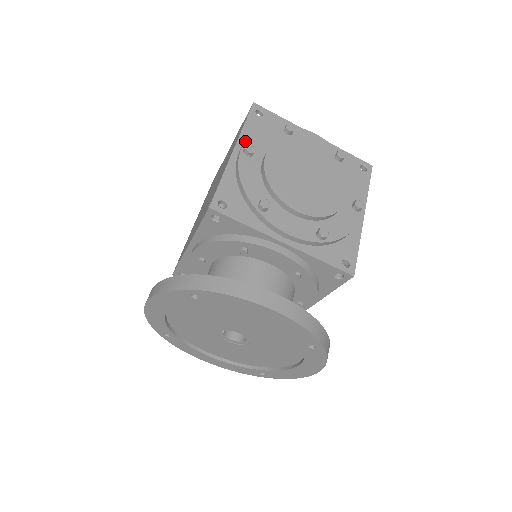
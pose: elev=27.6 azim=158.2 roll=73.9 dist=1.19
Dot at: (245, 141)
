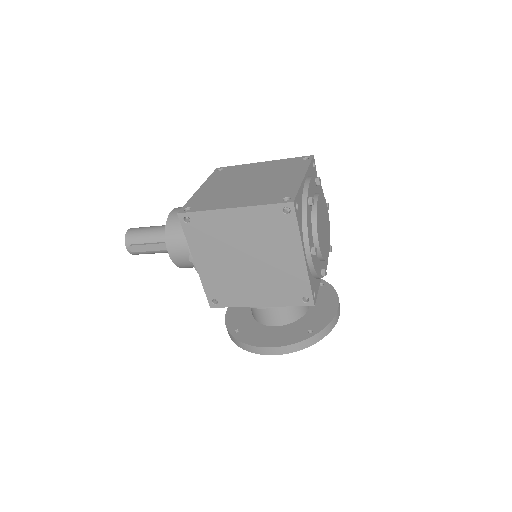
Dot at: (310, 246)
